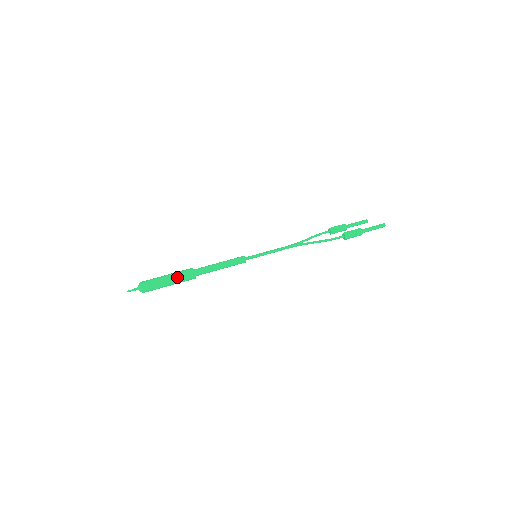
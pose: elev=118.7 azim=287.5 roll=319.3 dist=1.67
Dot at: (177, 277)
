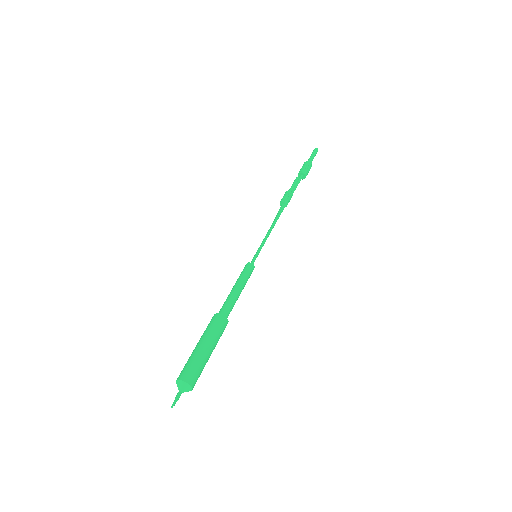
Dot at: (209, 334)
